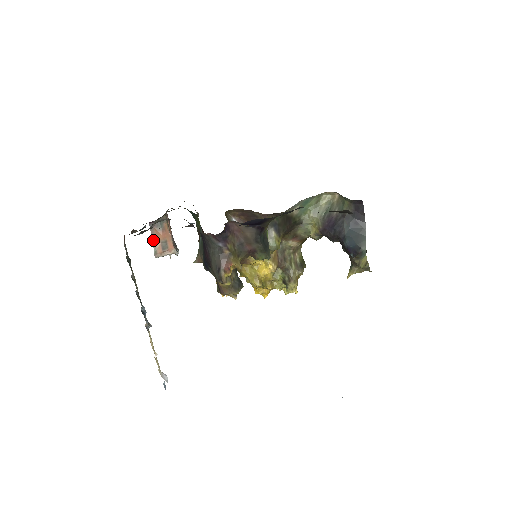
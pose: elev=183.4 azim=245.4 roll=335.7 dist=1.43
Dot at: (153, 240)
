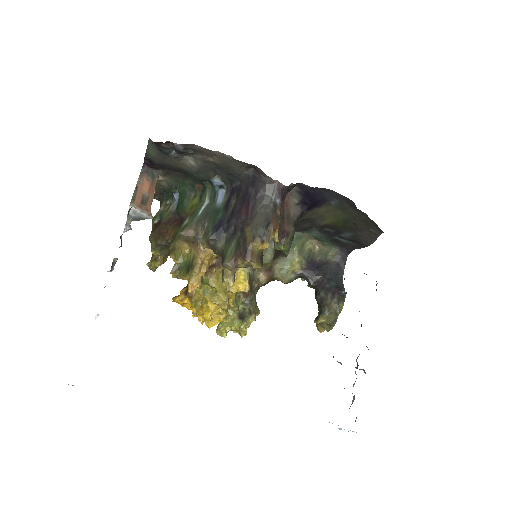
Dot at: occluded
